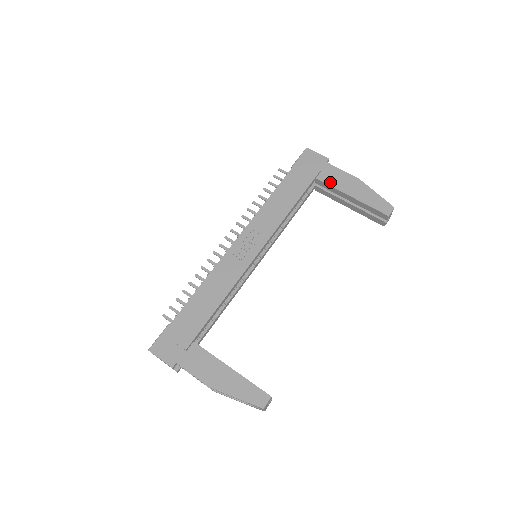
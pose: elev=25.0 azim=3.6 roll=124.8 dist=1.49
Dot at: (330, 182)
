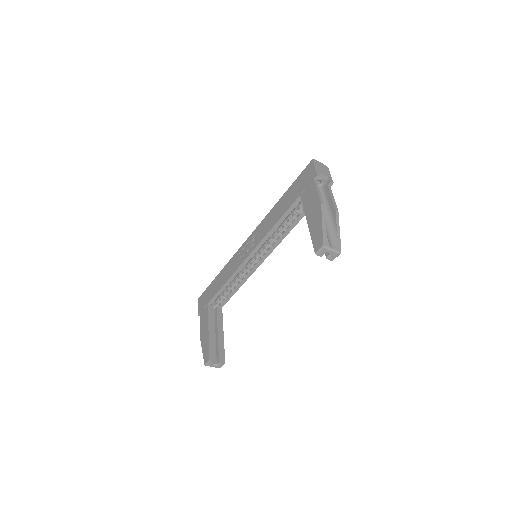
Dot at: (305, 202)
